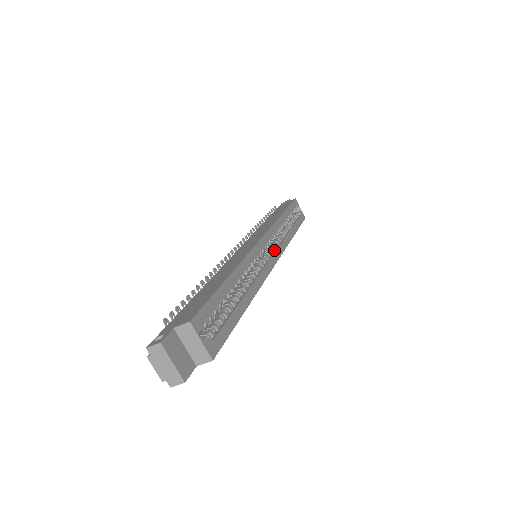
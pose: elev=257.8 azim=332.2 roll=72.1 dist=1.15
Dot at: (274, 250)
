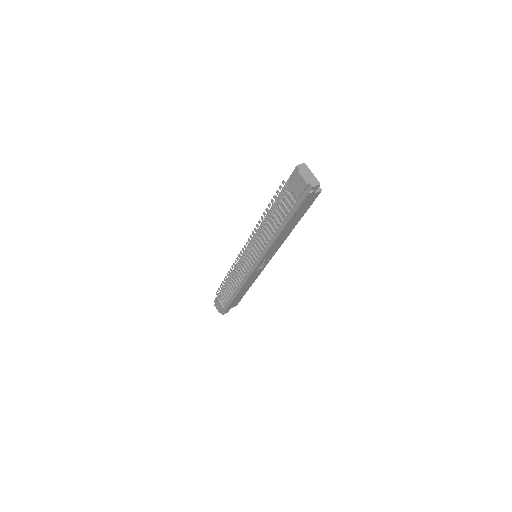
Dot at: occluded
